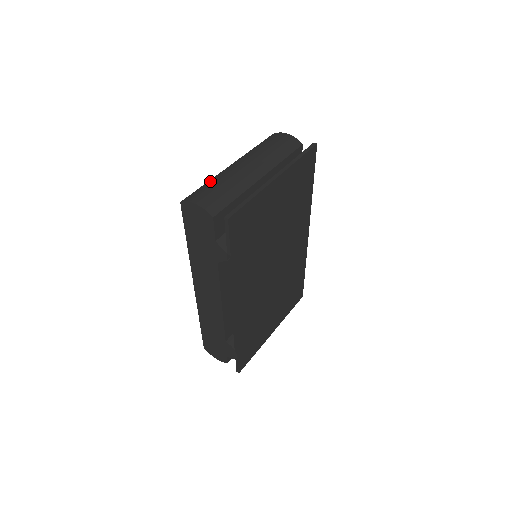
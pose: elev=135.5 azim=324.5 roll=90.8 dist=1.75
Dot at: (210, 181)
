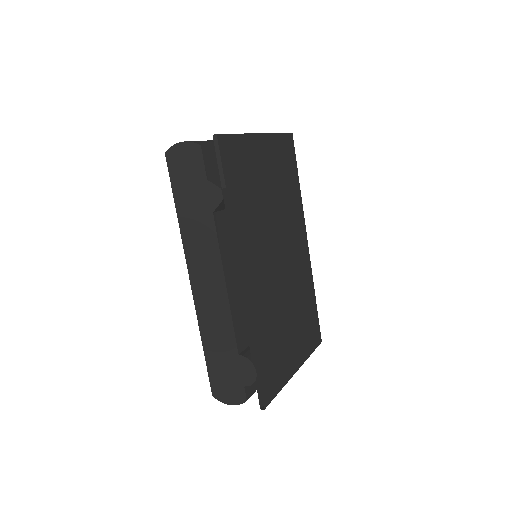
Dot at: occluded
